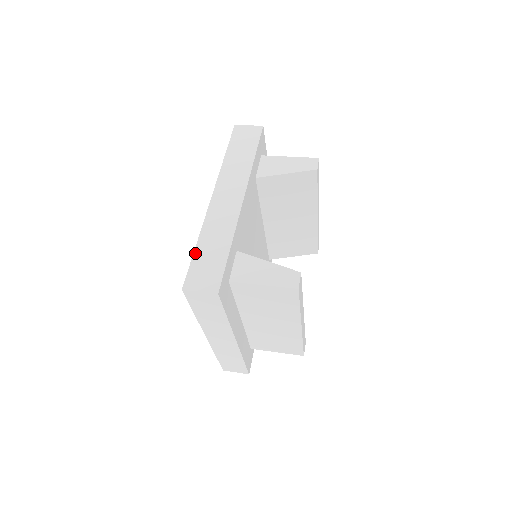
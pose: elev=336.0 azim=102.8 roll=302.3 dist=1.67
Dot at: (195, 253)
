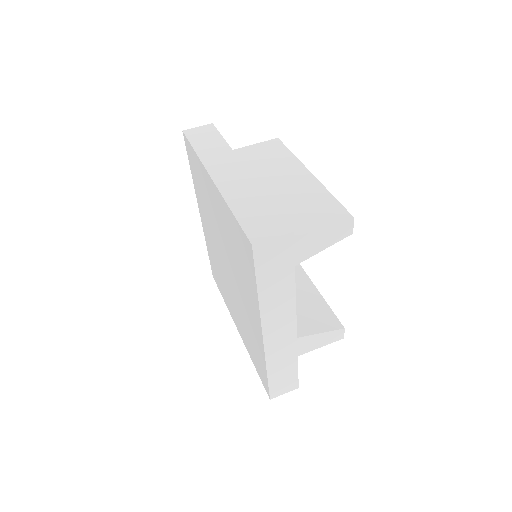
Dot at: (269, 379)
